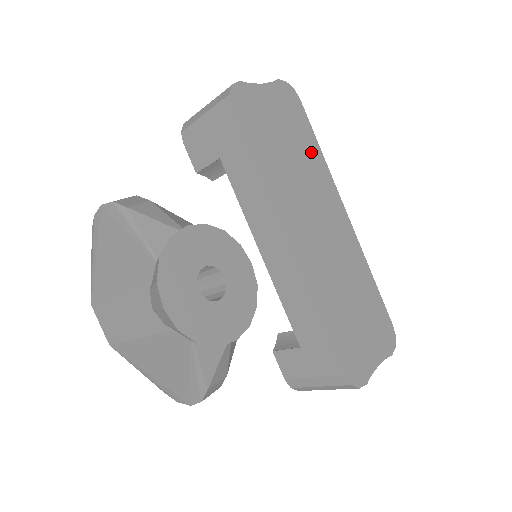
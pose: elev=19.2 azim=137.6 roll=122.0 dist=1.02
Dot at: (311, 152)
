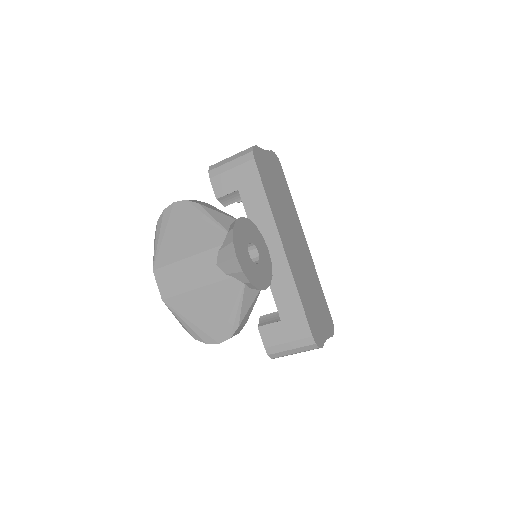
Dot at: (288, 198)
